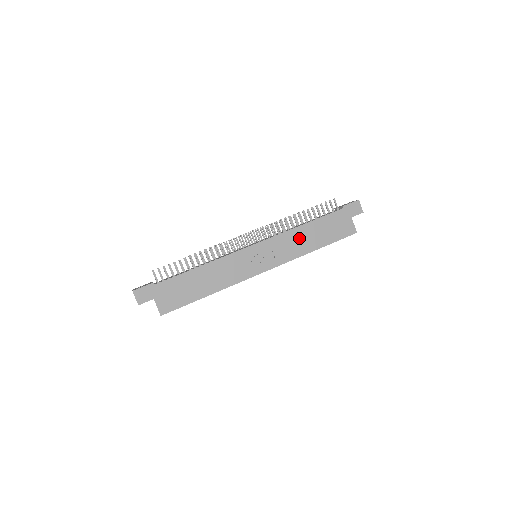
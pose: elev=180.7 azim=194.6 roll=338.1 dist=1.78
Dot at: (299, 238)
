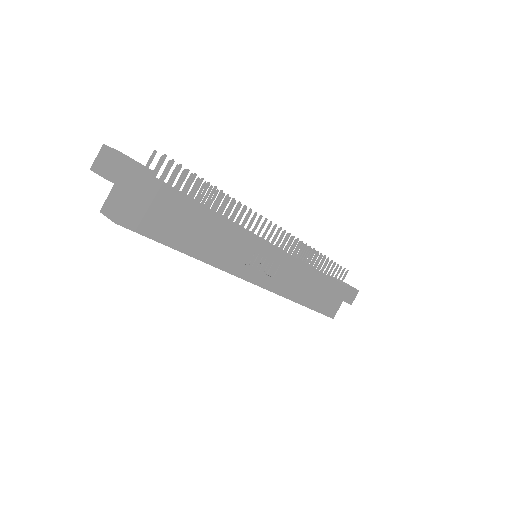
Dot at: (304, 279)
